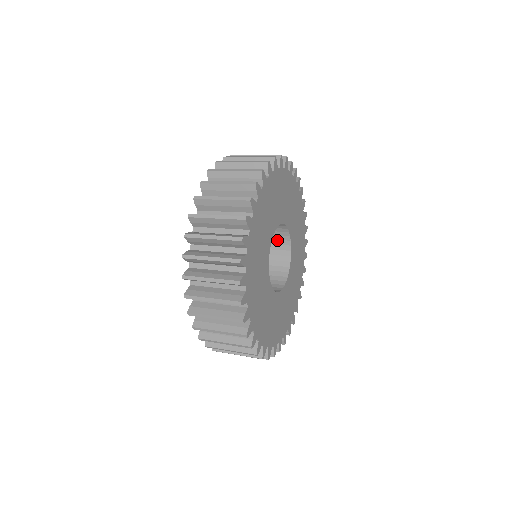
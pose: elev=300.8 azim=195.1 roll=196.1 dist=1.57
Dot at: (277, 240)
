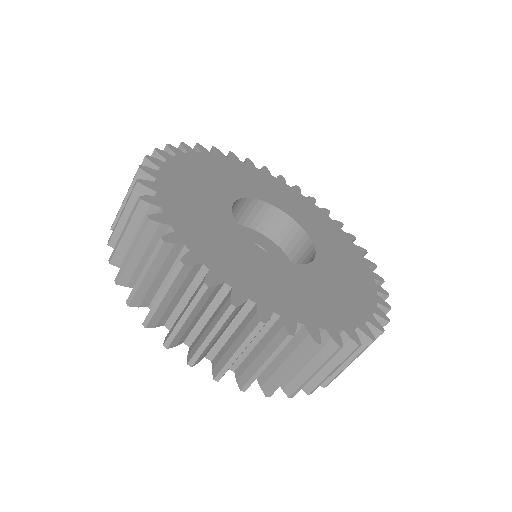
Dot at: (295, 247)
